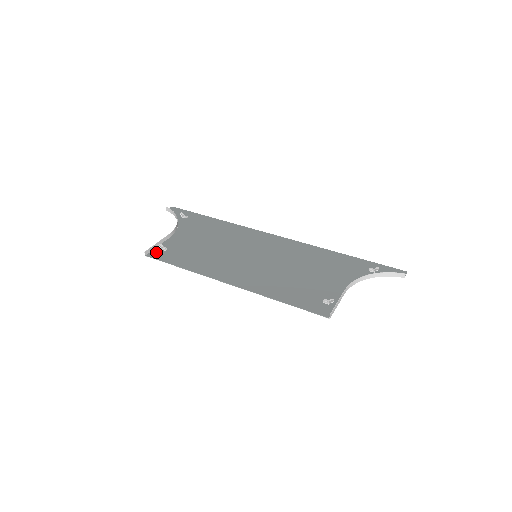
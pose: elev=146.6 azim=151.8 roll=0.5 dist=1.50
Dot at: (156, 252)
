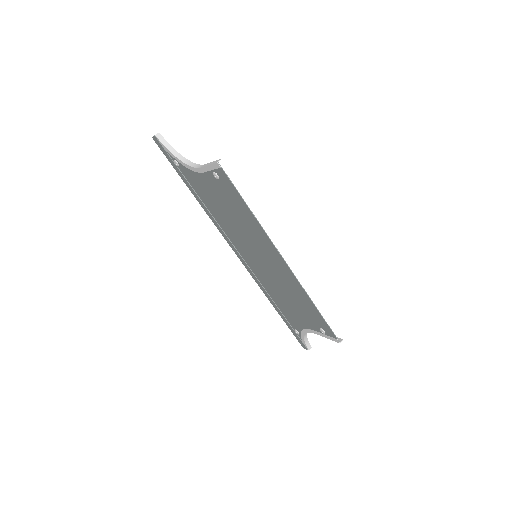
Dot at: (218, 169)
